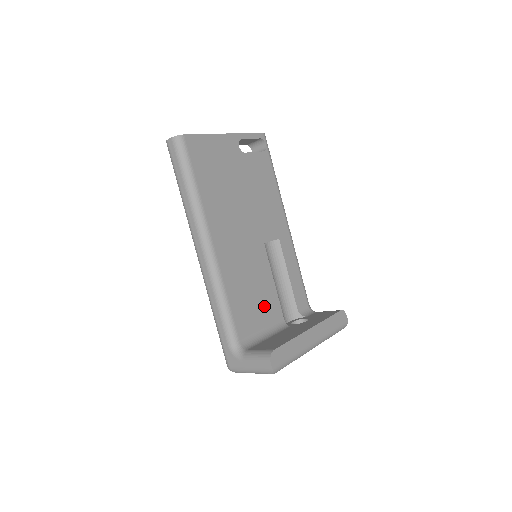
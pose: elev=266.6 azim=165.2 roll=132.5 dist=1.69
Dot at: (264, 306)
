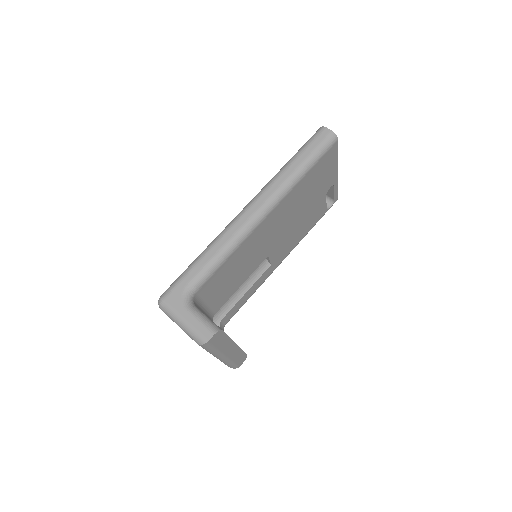
Dot at: (224, 291)
